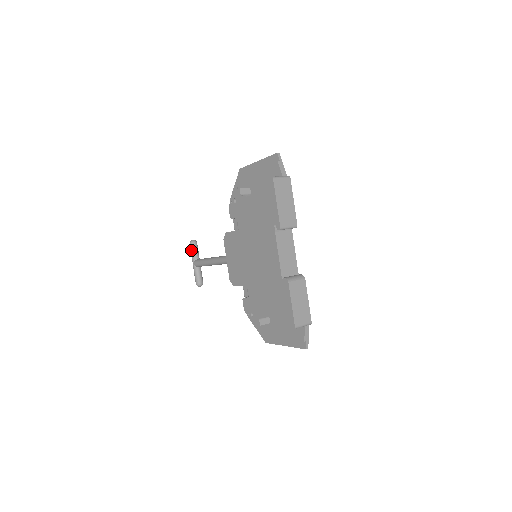
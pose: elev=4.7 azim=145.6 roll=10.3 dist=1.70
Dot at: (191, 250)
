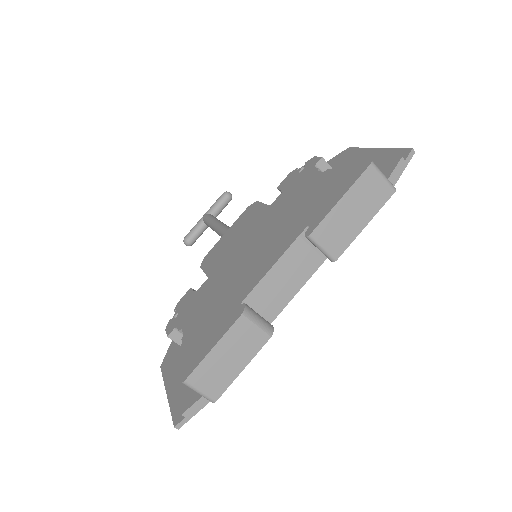
Dot at: (217, 200)
